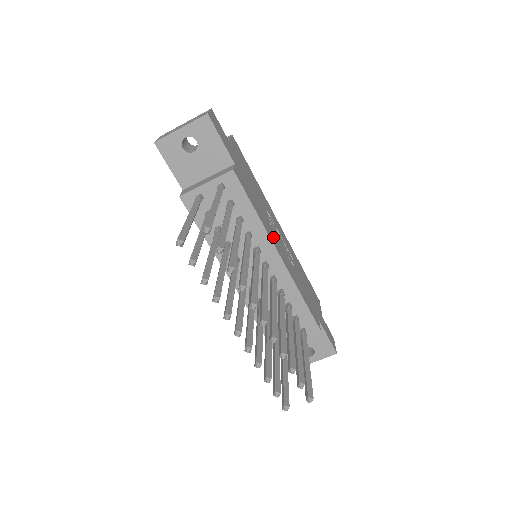
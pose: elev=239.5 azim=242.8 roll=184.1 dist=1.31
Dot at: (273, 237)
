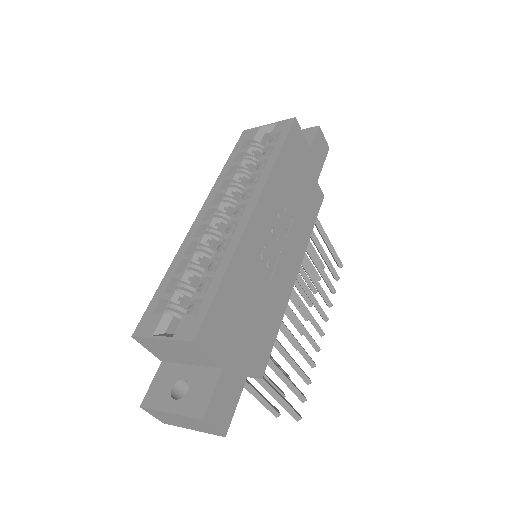
Dot at: (285, 280)
